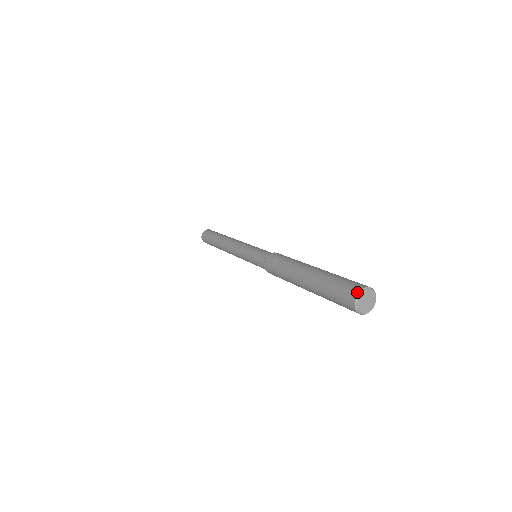
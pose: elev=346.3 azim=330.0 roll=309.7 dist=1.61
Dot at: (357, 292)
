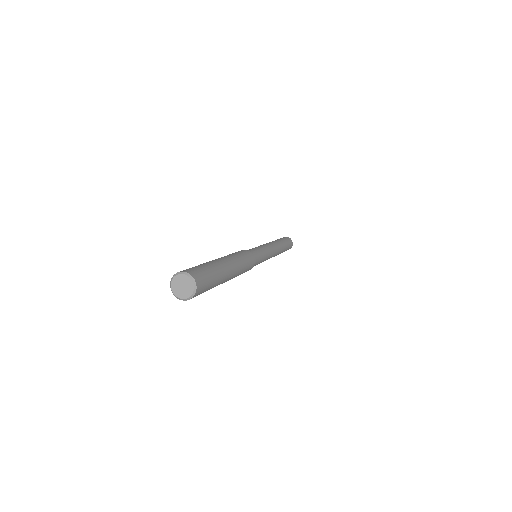
Dot at: (170, 283)
